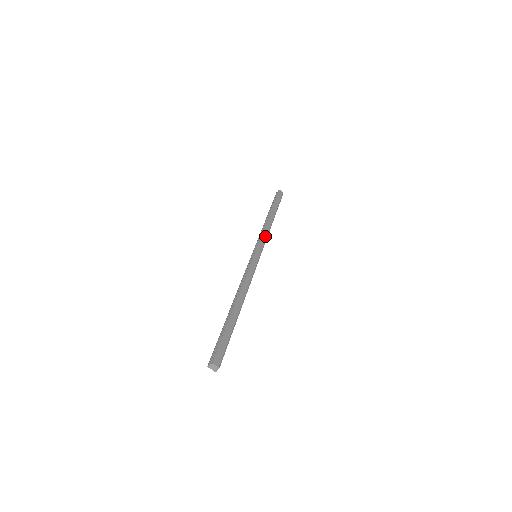
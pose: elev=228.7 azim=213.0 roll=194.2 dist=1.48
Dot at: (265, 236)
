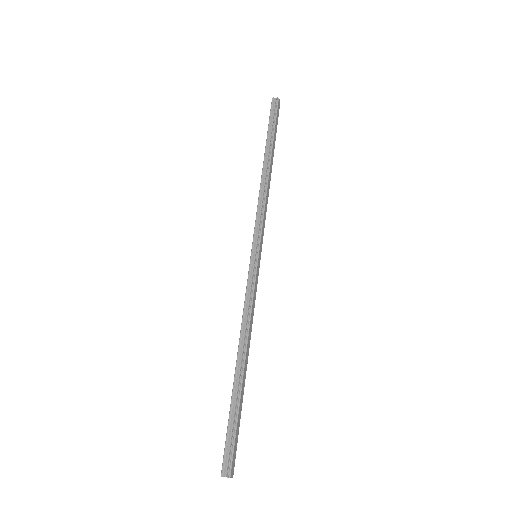
Dot at: occluded
